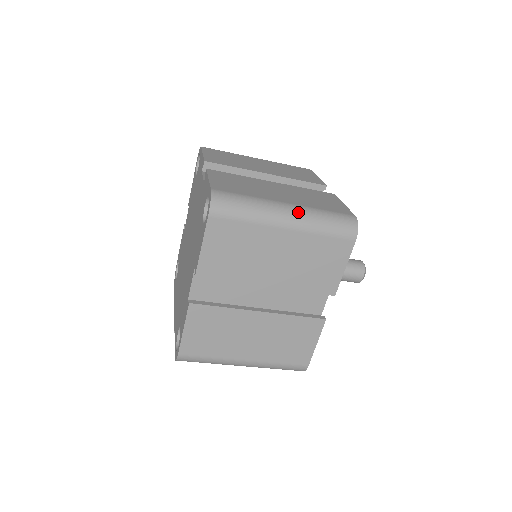
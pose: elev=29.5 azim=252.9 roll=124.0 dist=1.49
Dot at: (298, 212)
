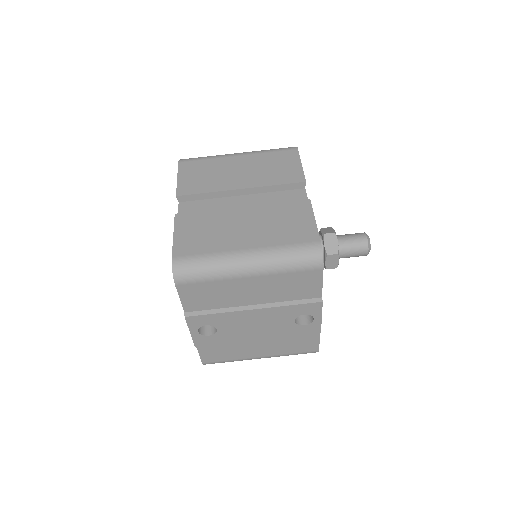
Dot at: occluded
